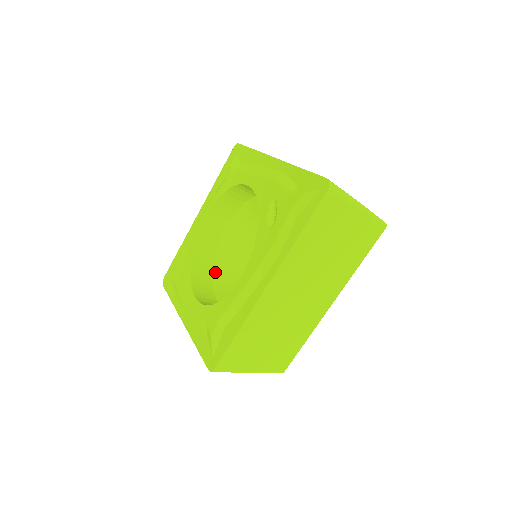
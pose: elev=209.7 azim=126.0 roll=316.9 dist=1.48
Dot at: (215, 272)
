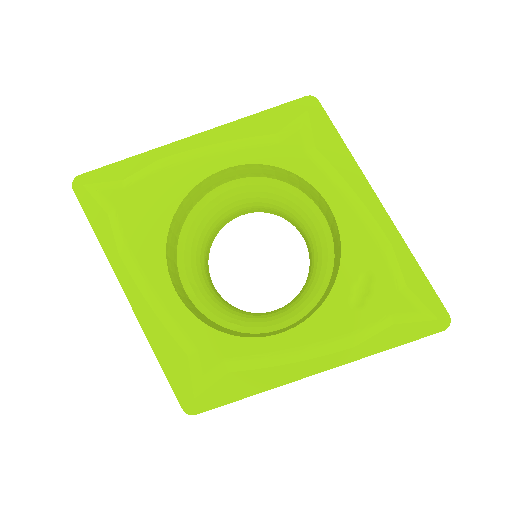
Dot at: (183, 233)
